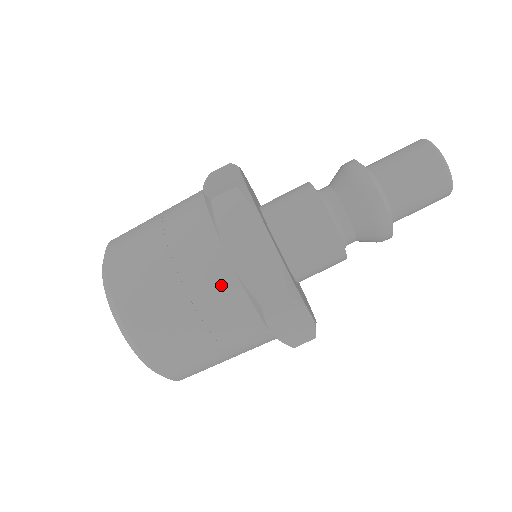
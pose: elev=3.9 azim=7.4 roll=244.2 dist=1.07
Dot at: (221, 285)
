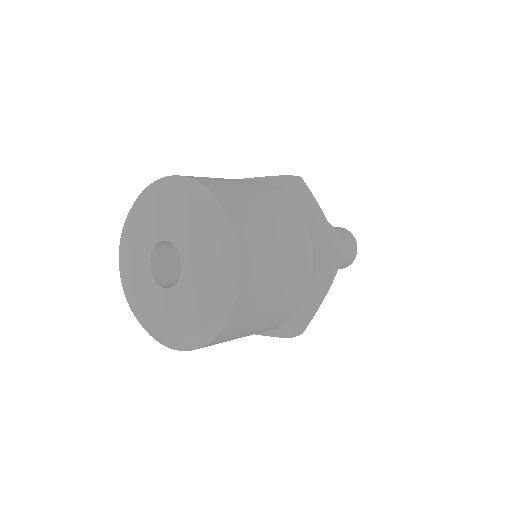
Dot at: (286, 316)
